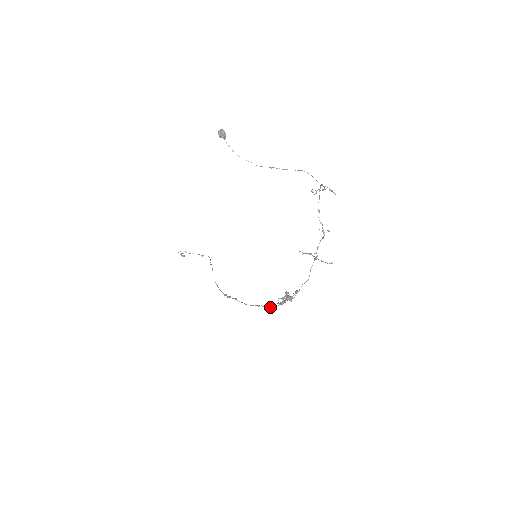
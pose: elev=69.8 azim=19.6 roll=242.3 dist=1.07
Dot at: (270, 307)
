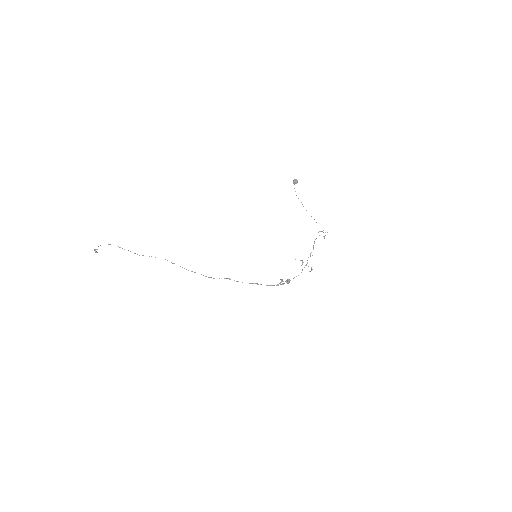
Dot at: (270, 285)
